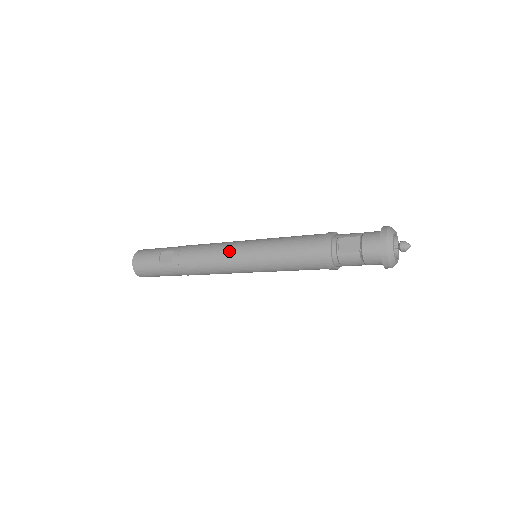
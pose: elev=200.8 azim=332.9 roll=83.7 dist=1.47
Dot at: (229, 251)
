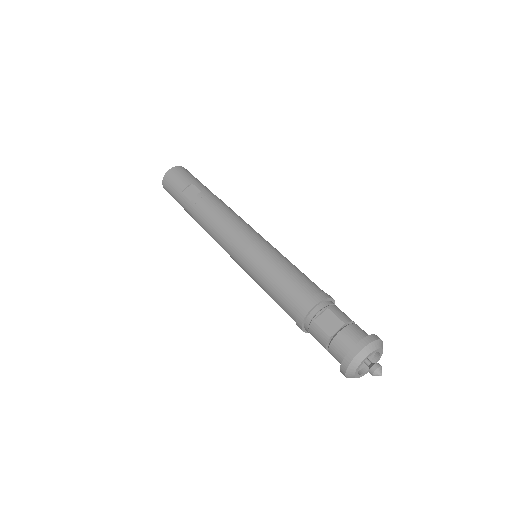
Dot at: (236, 232)
